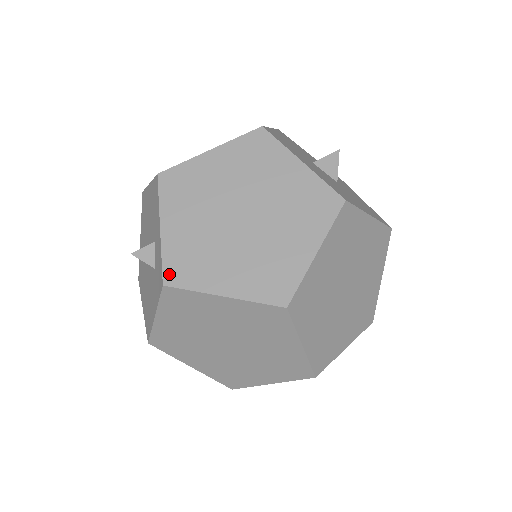
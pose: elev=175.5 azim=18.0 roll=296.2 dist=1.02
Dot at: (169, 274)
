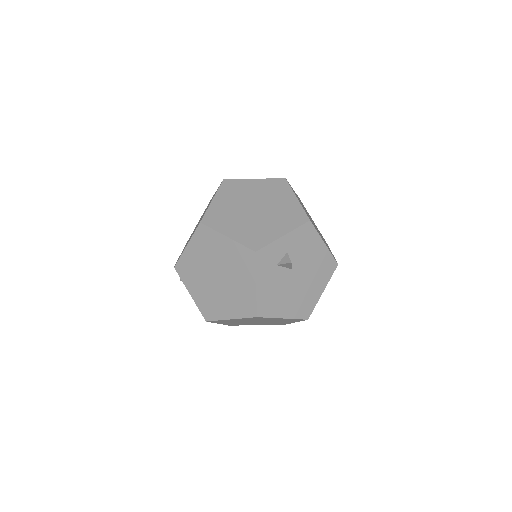
Dot at: occluded
